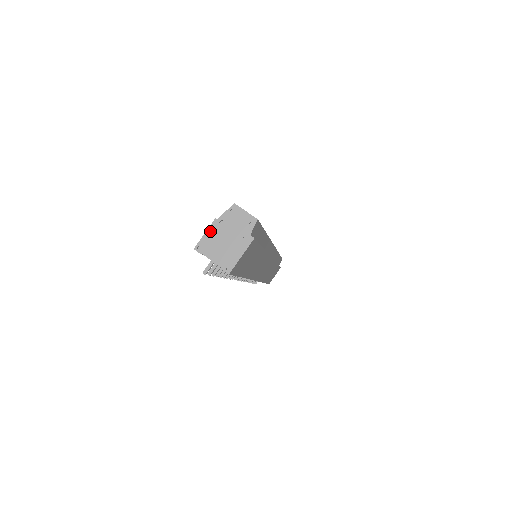
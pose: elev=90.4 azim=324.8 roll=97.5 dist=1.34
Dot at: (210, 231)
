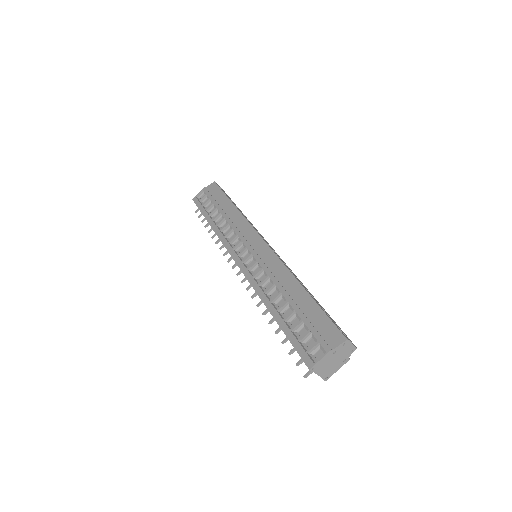
Dot at: (325, 358)
